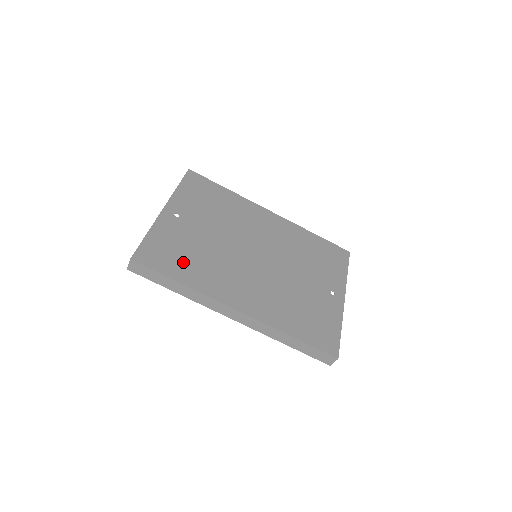
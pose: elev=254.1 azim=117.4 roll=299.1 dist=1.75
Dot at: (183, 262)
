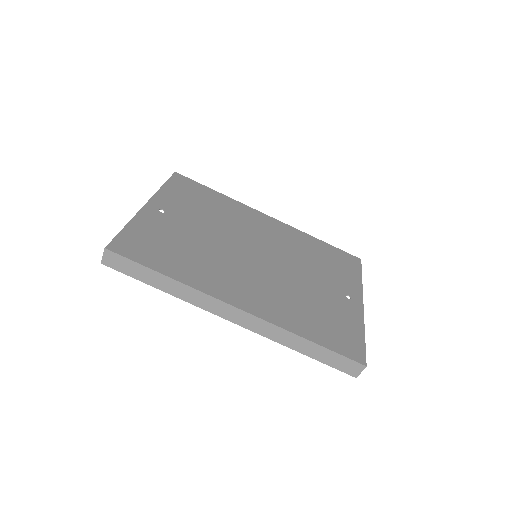
Dot at: (170, 255)
